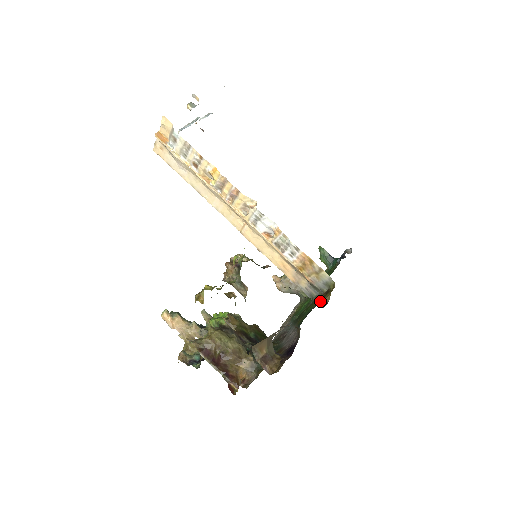
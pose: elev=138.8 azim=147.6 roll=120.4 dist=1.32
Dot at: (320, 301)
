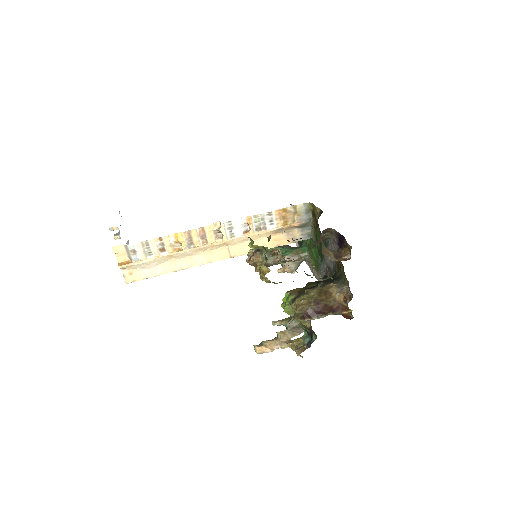
Dot at: occluded
